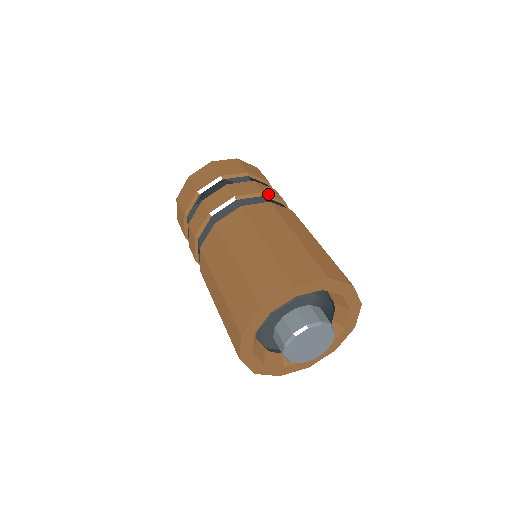
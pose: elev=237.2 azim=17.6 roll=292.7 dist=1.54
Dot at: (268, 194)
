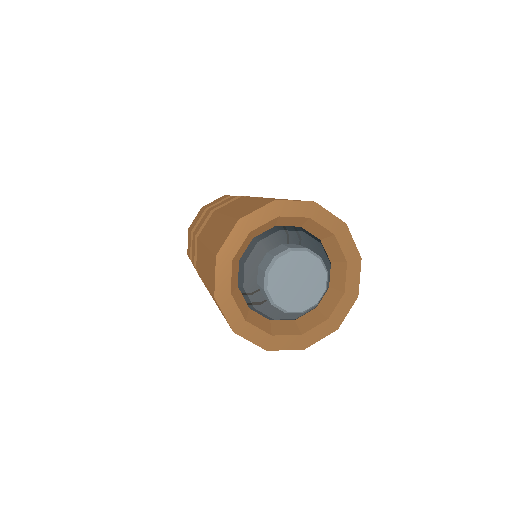
Dot at: (217, 207)
